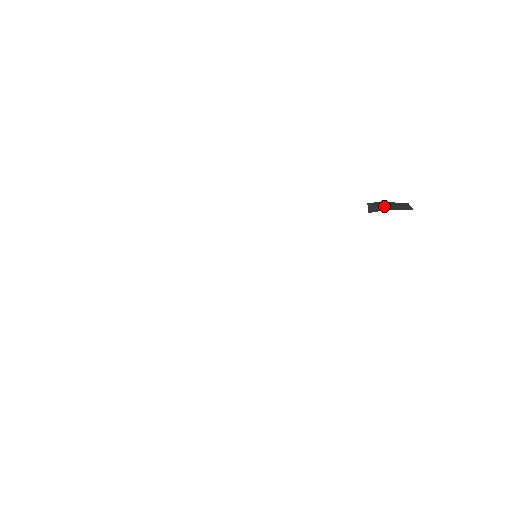
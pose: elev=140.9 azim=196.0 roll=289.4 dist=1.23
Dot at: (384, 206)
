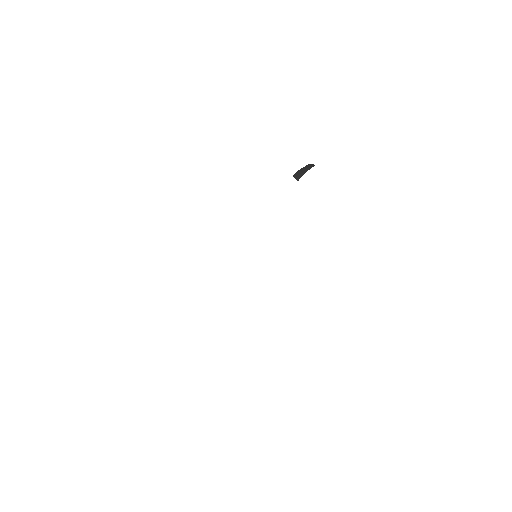
Dot at: (301, 172)
